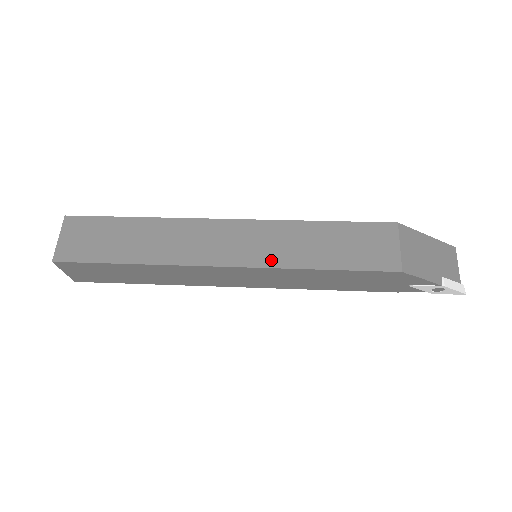
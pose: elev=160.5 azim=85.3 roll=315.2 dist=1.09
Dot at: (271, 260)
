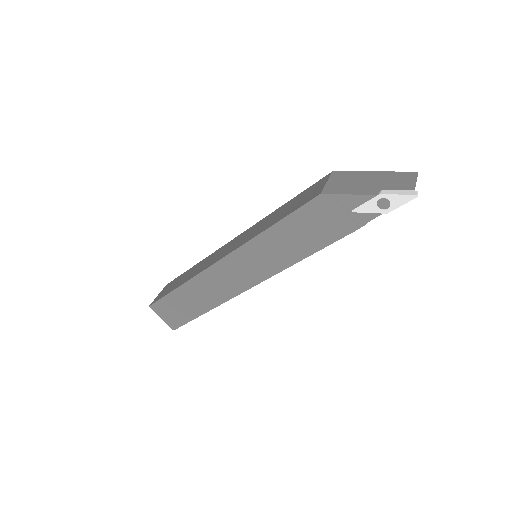
Dot at: (244, 241)
